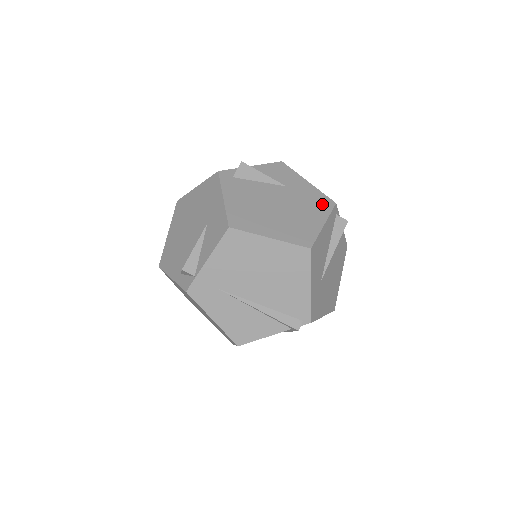
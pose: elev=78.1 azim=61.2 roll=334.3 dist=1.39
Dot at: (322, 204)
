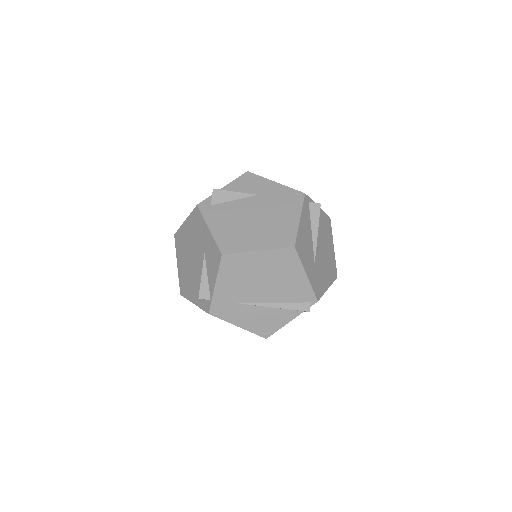
Dot at: (293, 199)
